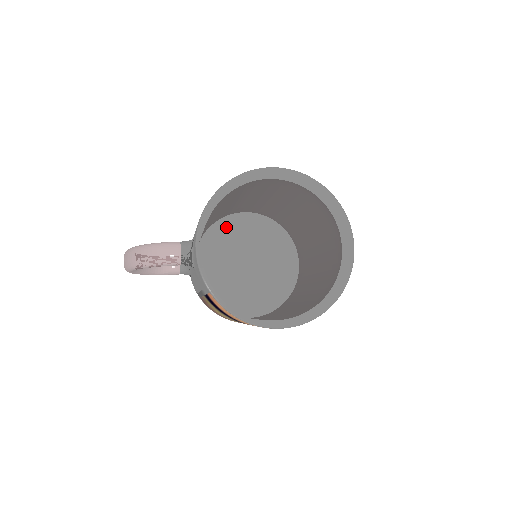
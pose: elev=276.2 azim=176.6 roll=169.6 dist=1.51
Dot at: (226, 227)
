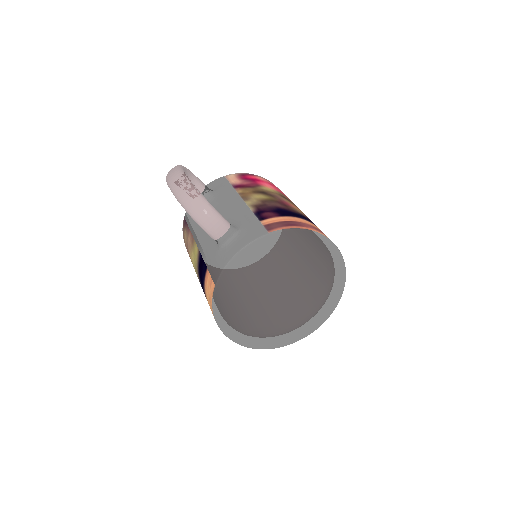
Dot at: (270, 256)
